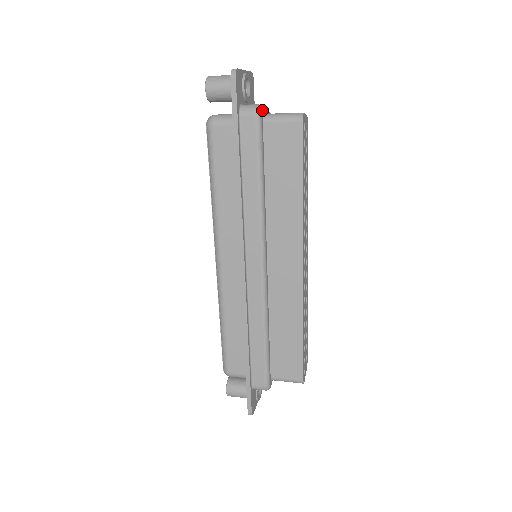
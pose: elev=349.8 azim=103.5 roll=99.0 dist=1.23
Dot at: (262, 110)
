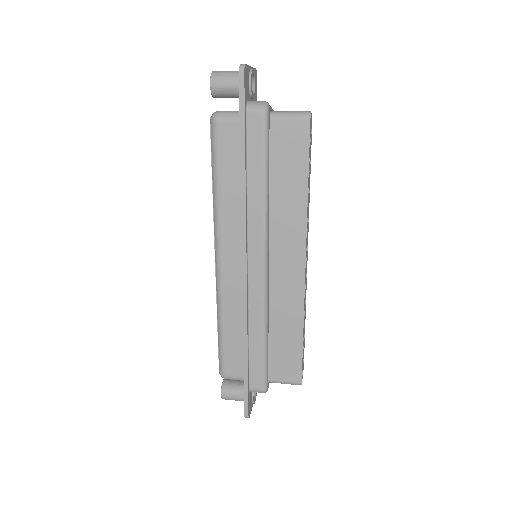
Dot at: (269, 107)
